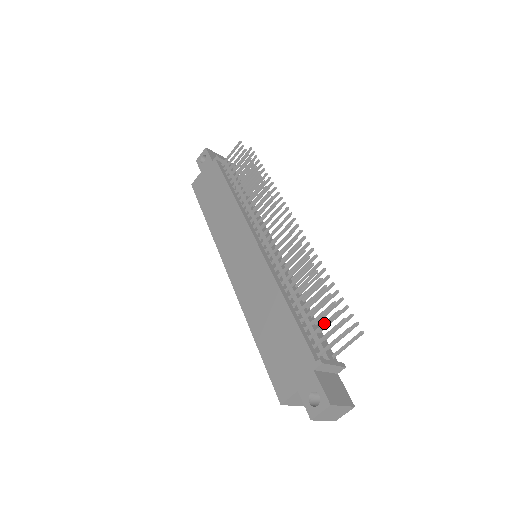
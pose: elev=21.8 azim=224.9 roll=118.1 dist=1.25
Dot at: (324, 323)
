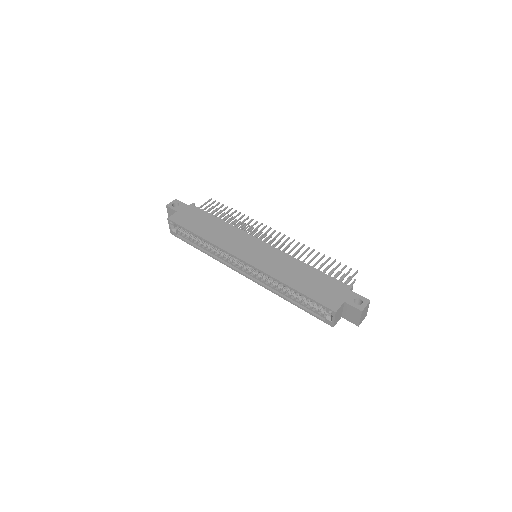
Dot at: (340, 272)
